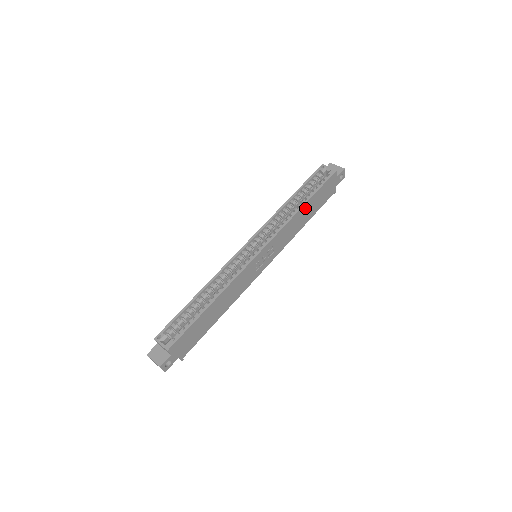
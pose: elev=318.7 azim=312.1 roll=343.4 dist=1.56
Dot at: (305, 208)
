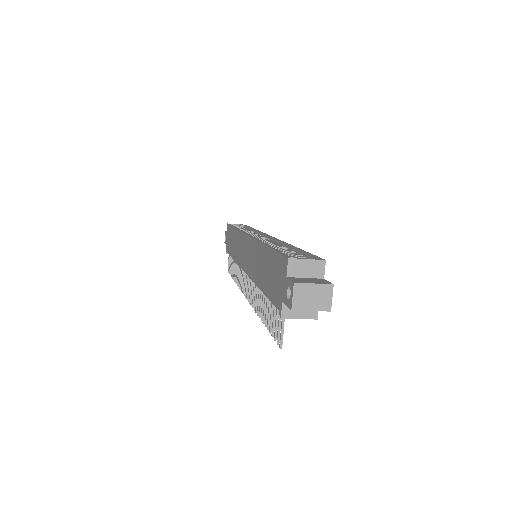
Dot at: occluded
